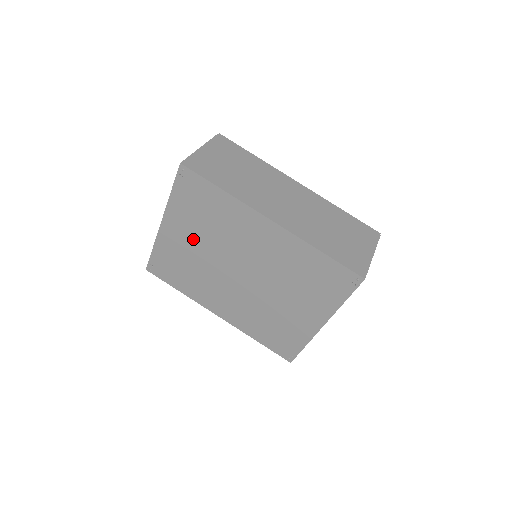
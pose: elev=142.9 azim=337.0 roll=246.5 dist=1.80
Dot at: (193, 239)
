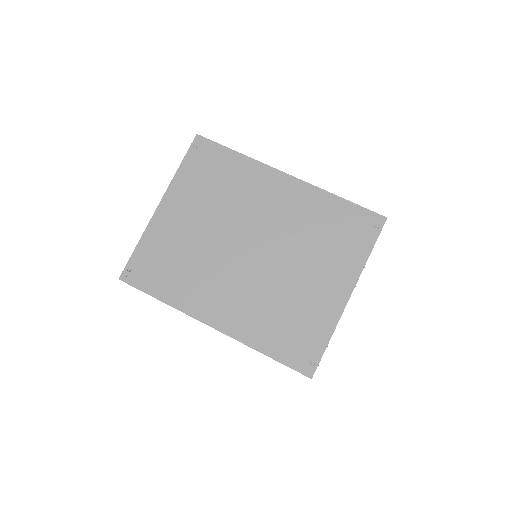
Dot at: (195, 217)
